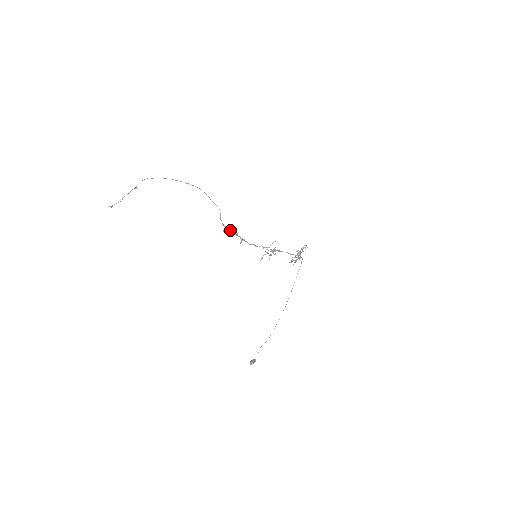
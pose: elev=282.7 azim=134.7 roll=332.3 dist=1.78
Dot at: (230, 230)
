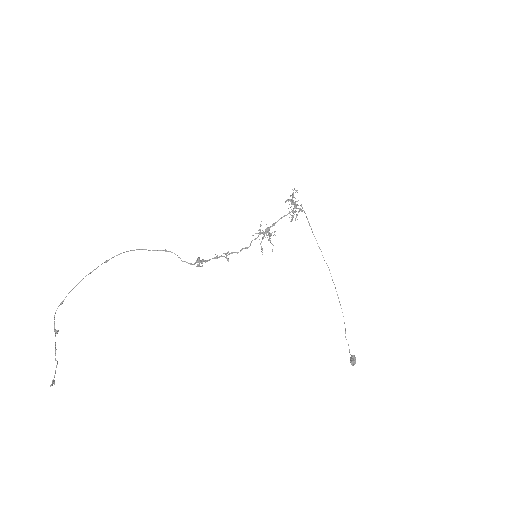
Dot at: (205, 262)
